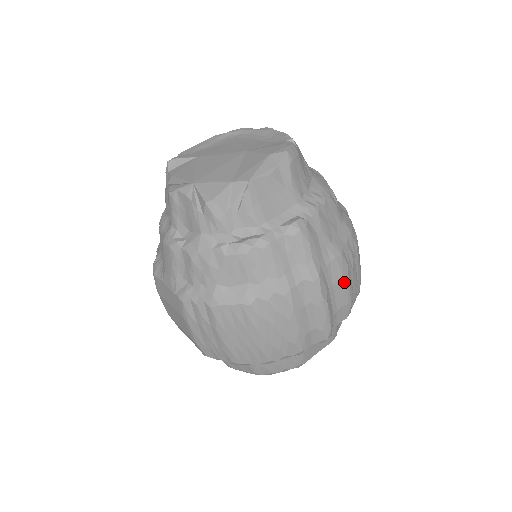
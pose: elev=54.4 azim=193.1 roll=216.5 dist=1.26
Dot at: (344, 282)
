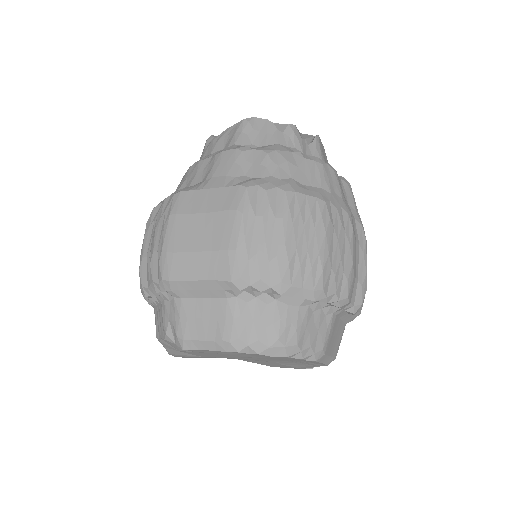
Dot at: occluded
